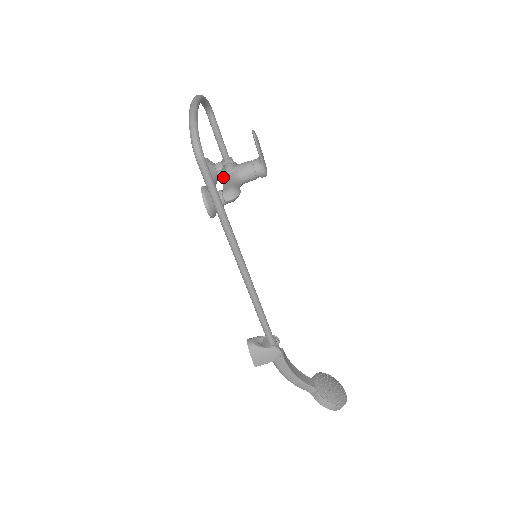
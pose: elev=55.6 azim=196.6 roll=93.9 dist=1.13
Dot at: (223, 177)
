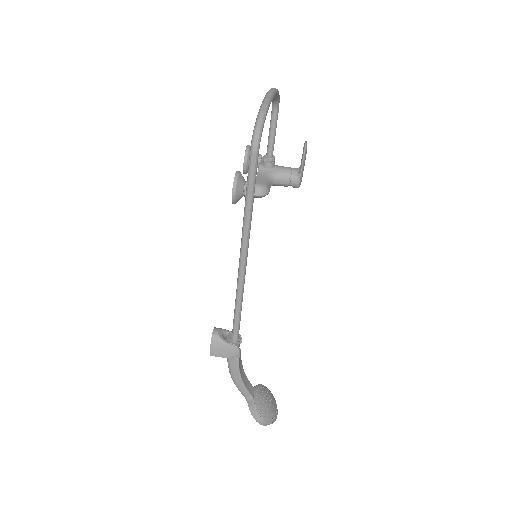
Dot at: (259, 171)
